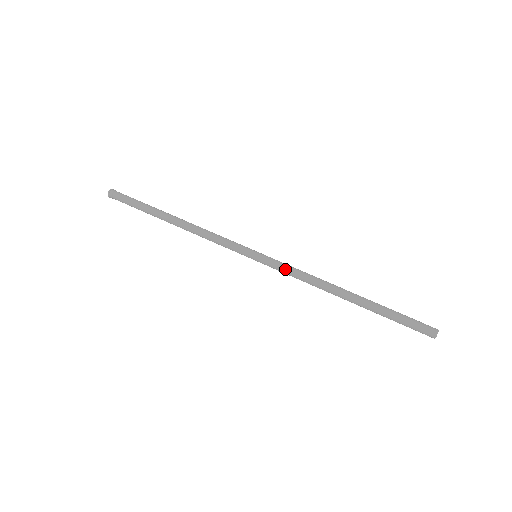
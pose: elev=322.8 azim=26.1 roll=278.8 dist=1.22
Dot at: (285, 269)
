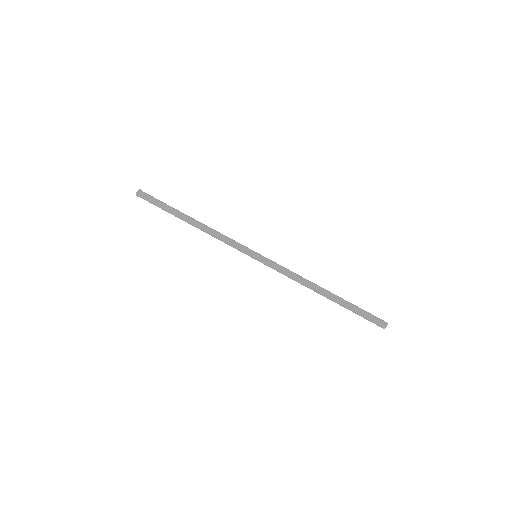
Dot at: (278, 269)
